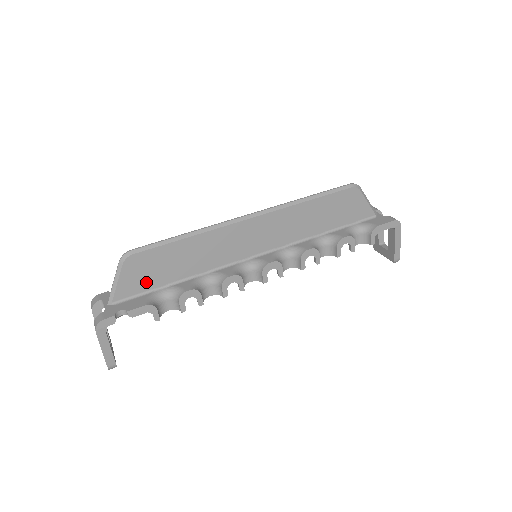
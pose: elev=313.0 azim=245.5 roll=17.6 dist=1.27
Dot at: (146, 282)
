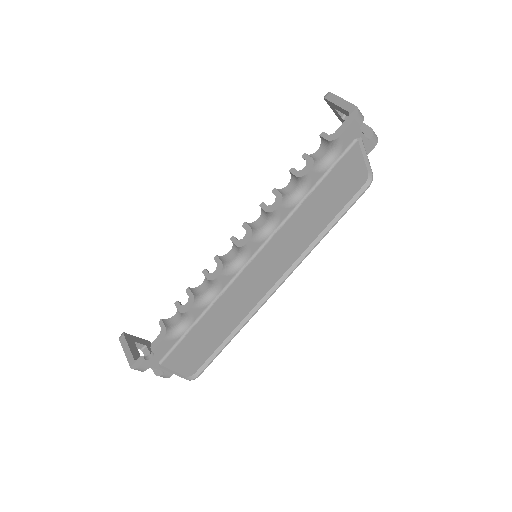
Dot at: occluded
